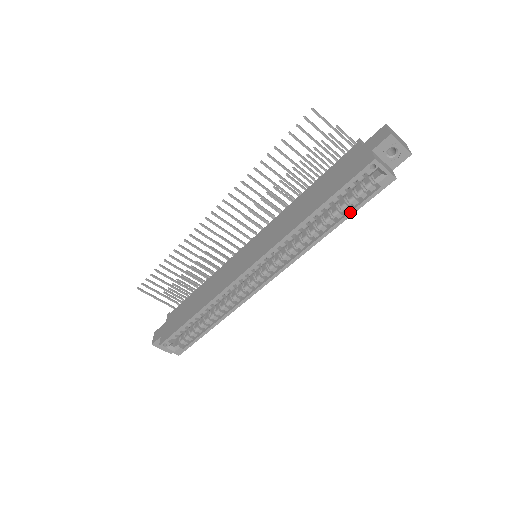
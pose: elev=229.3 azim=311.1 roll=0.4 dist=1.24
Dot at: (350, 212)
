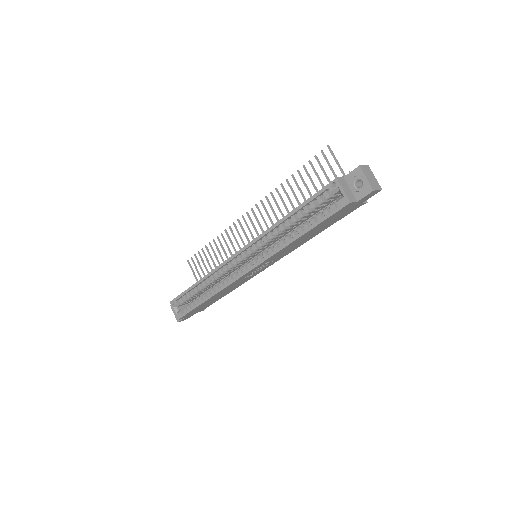
Dot at: (313, 224)
